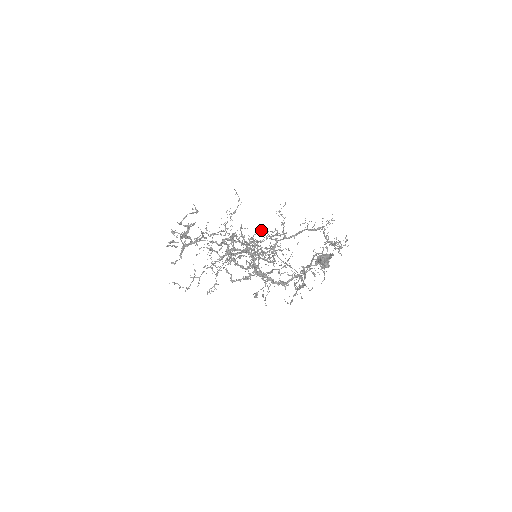
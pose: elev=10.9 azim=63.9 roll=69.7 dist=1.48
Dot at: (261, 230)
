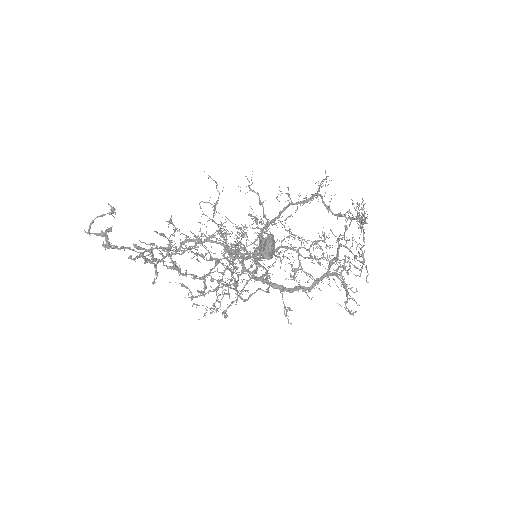
Dot at: (260, 219)
